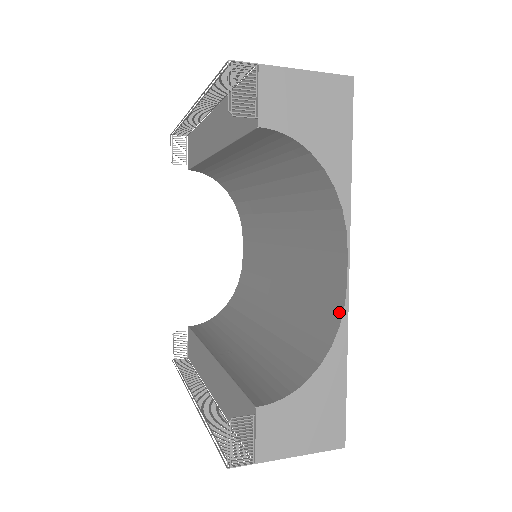
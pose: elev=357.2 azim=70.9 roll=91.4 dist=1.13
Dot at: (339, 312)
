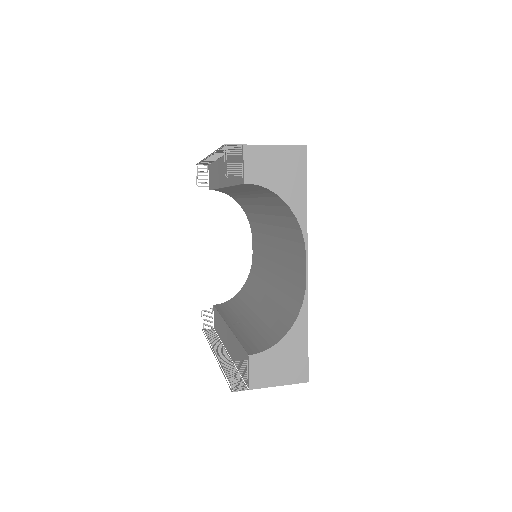
Dot at: (302, 296)
